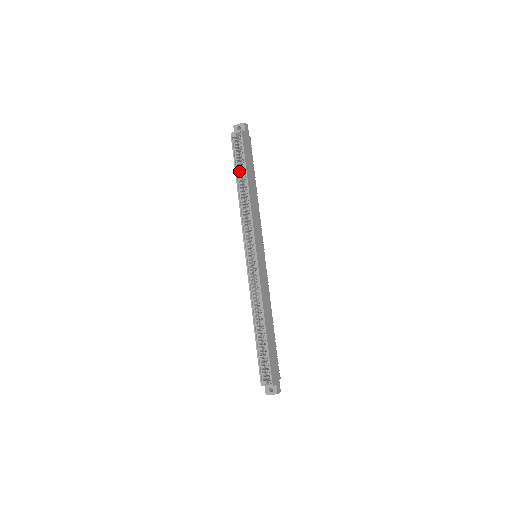
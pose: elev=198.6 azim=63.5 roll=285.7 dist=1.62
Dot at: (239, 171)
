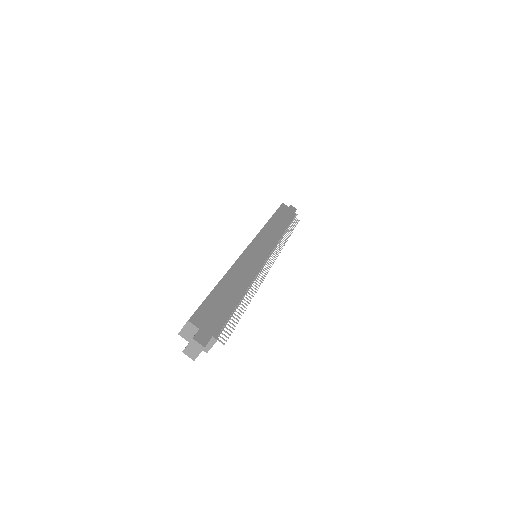
Dot at: occluded
